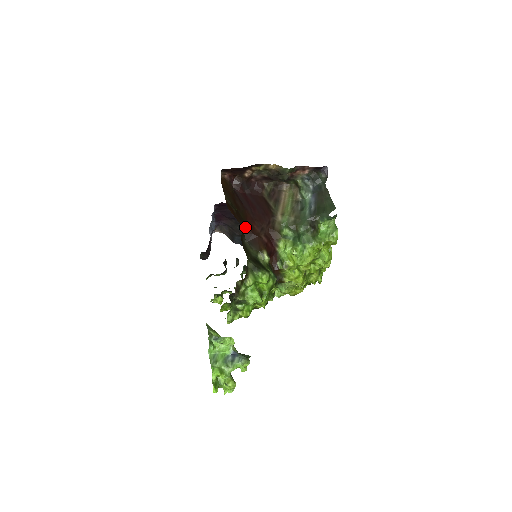
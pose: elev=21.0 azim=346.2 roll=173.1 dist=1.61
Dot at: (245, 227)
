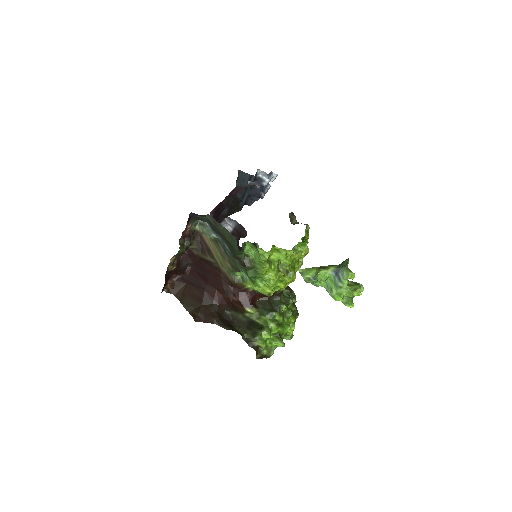
Dot at: (218, 306)
